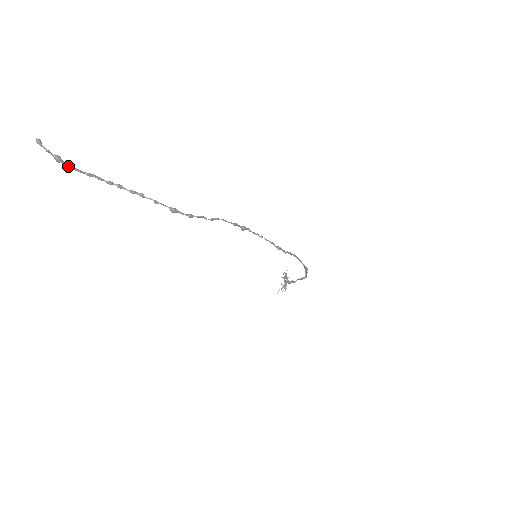
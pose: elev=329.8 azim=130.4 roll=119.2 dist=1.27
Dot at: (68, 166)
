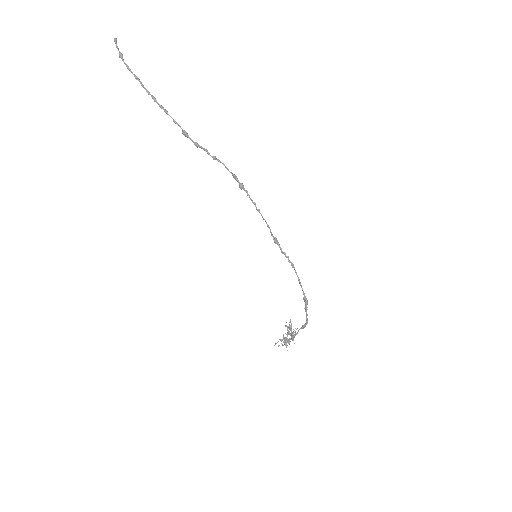
Dot at: (125, 63)
